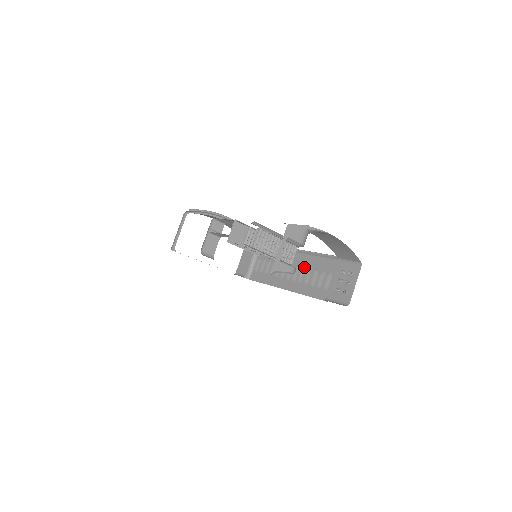
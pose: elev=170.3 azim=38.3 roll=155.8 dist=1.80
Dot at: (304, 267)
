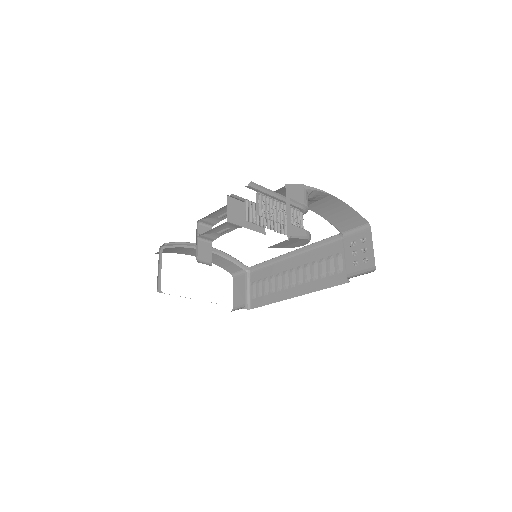
Dot at: (307, 264)
